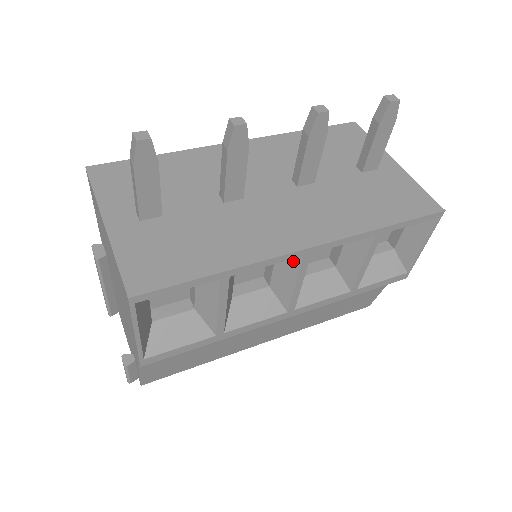
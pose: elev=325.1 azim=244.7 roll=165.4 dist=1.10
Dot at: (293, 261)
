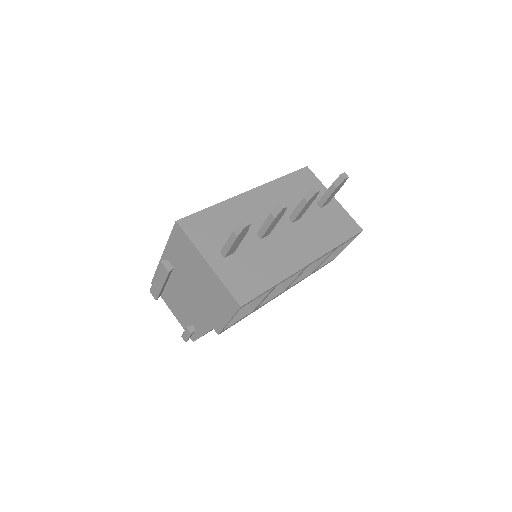
Dot at: occluded
